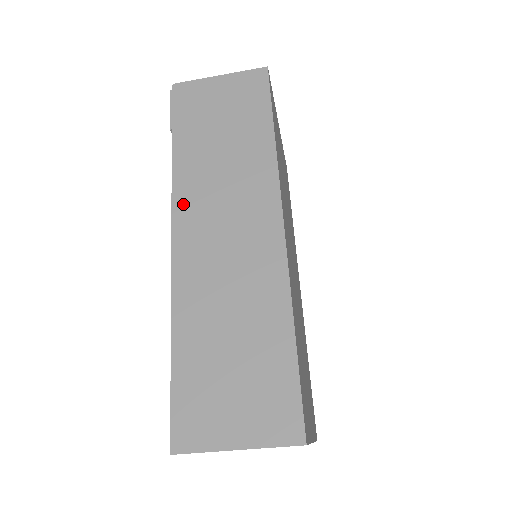
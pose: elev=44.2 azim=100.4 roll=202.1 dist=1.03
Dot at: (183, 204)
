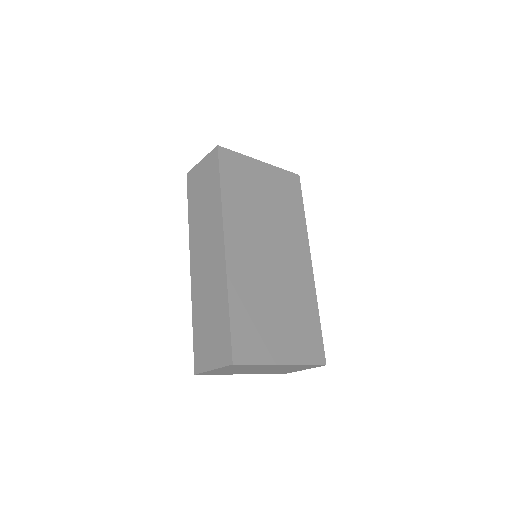
Dot at: (193, 245)
